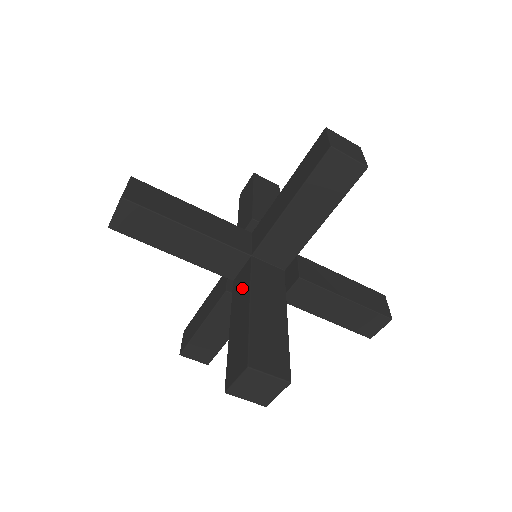
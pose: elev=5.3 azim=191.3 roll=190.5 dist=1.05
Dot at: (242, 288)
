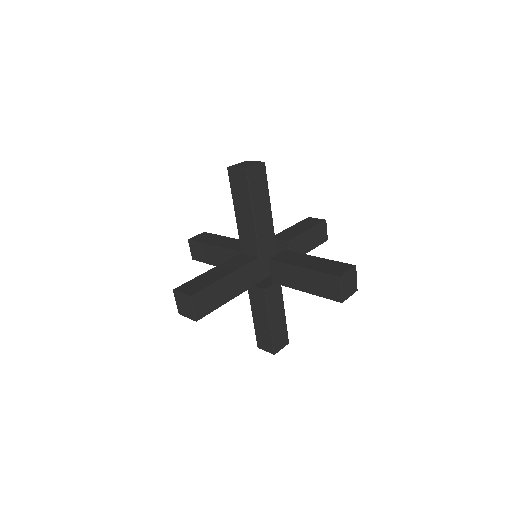
Dot at: occluded
